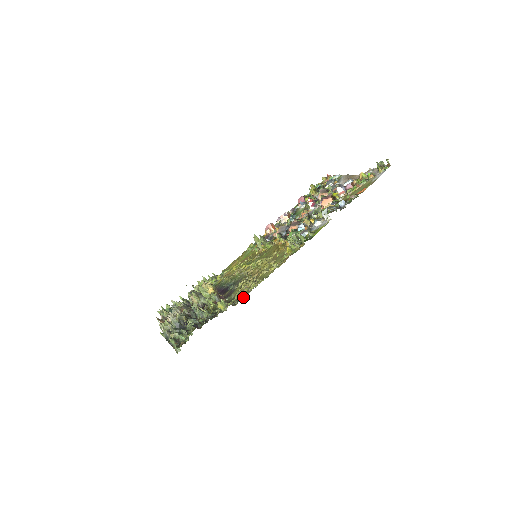
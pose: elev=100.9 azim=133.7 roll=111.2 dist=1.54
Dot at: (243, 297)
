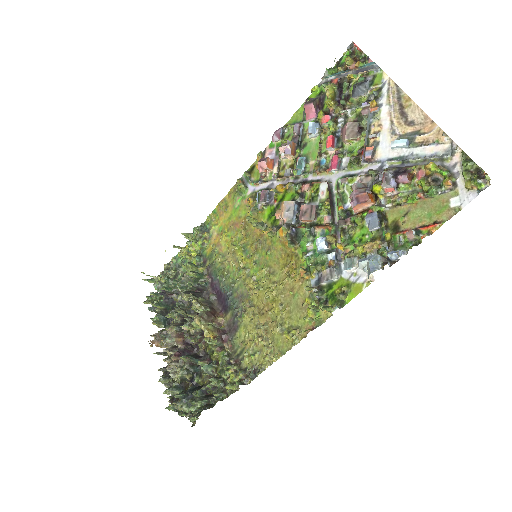
Dot at: (256, 376)
